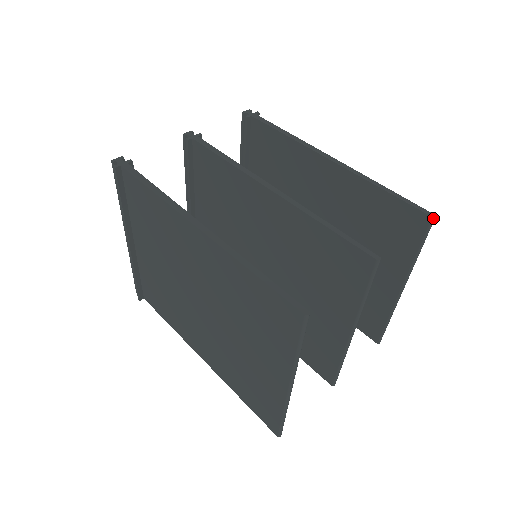
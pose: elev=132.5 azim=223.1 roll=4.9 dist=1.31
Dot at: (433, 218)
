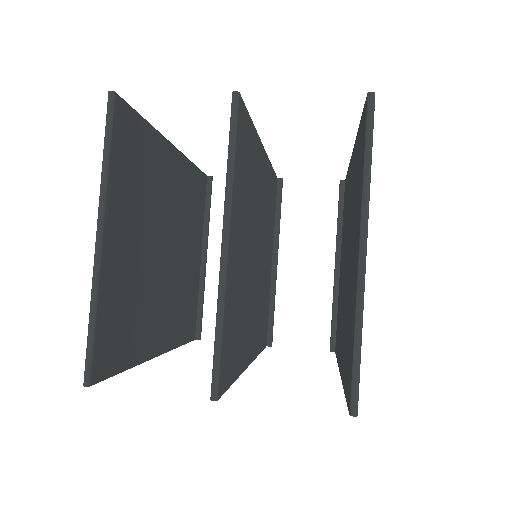
Dot at: (368, 94)
